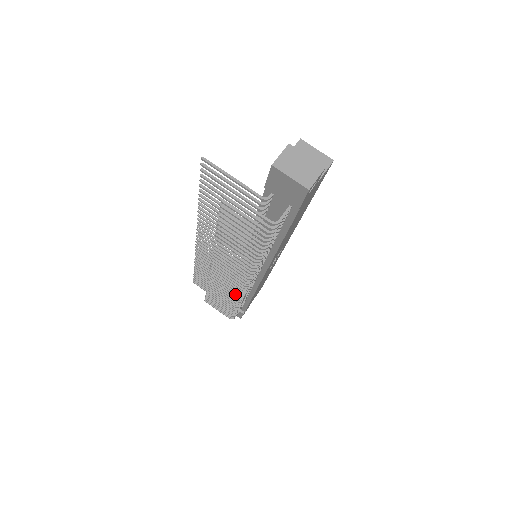
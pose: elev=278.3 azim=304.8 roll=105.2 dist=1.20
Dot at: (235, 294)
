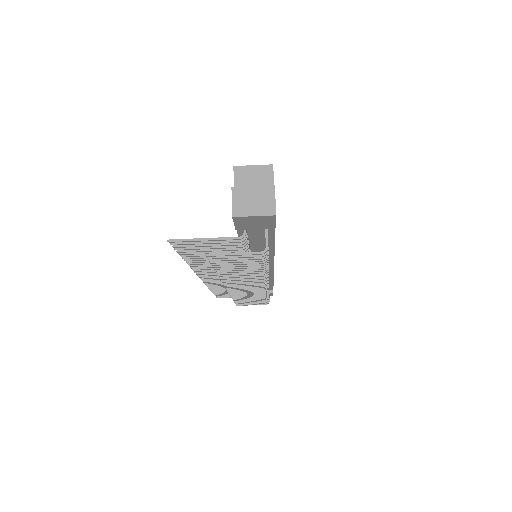
Dot at: (260, 293)
